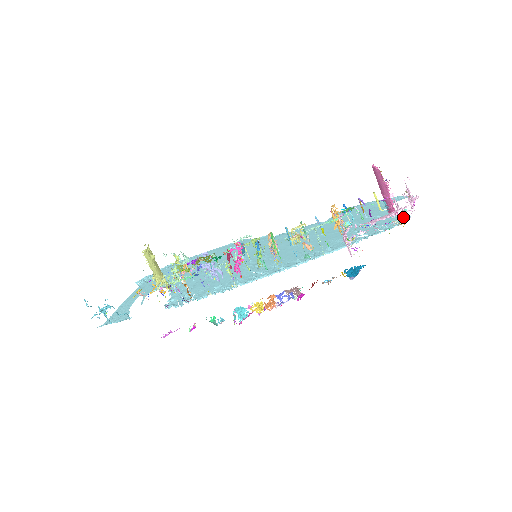
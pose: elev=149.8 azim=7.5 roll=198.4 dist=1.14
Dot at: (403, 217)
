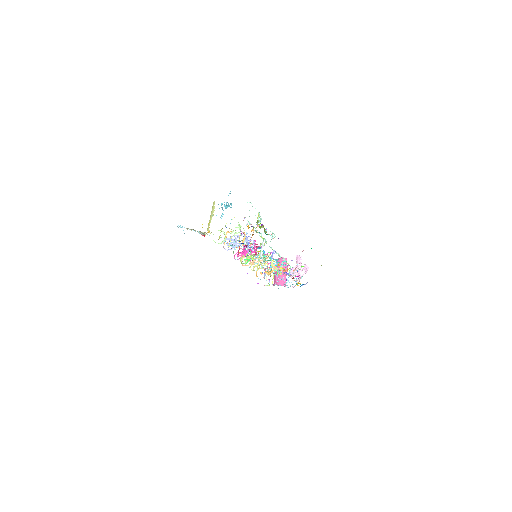
Dot at: occluded
